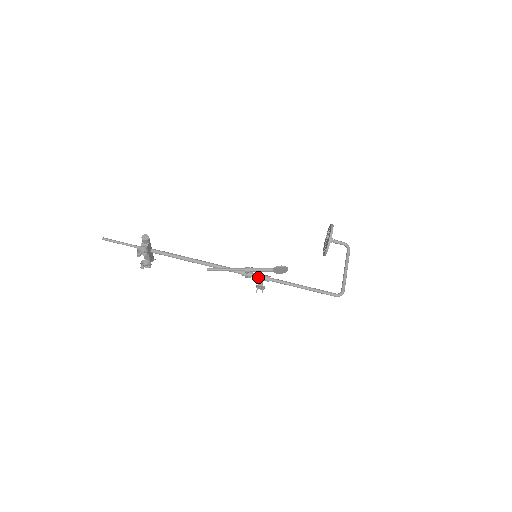
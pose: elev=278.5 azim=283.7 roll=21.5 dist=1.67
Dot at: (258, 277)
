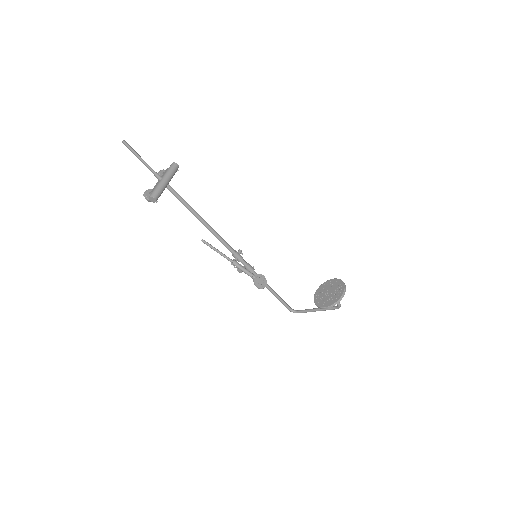
Dot at: occluded
